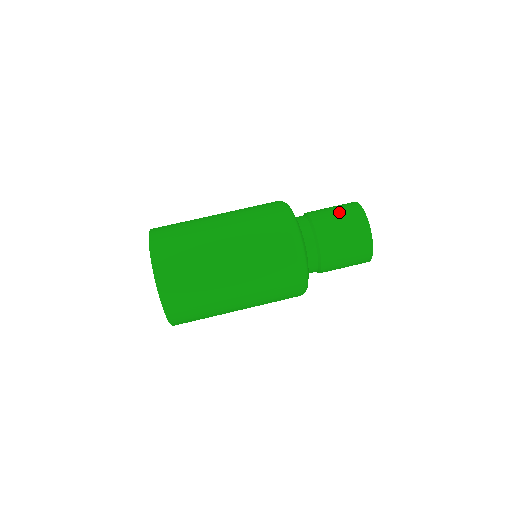
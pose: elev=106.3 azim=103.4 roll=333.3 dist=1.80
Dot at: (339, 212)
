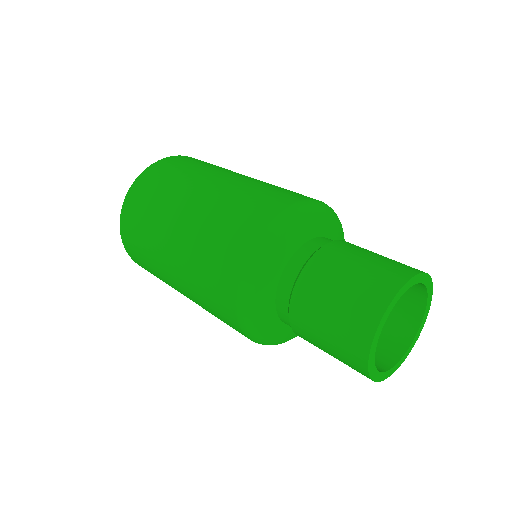
Dot at: (357, 273)
